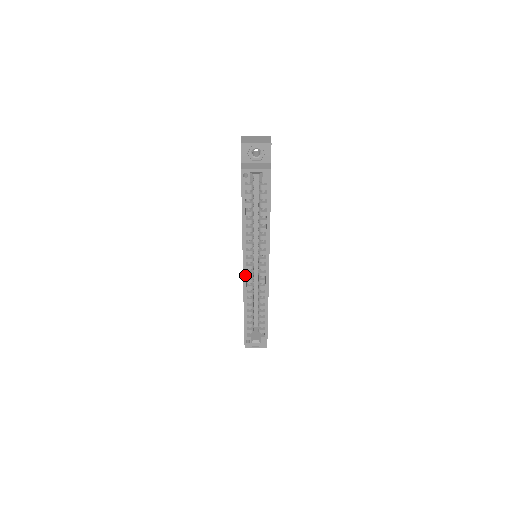
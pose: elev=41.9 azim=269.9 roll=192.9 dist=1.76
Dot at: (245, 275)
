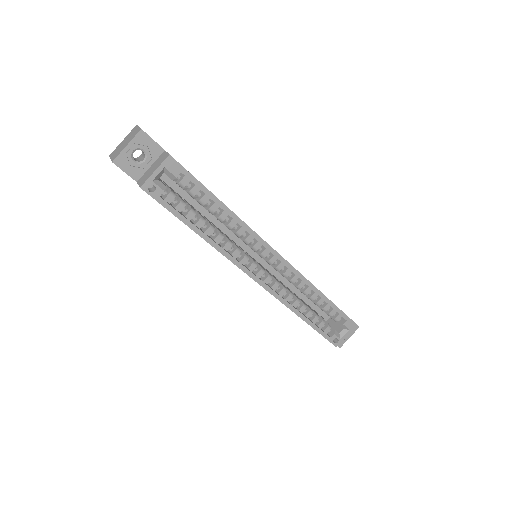
Dot at: (264, 285)
